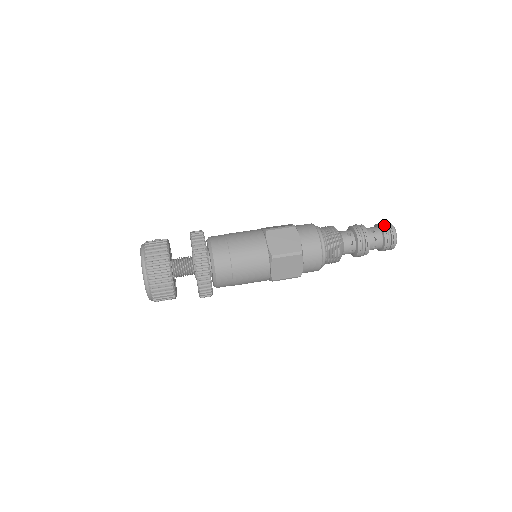
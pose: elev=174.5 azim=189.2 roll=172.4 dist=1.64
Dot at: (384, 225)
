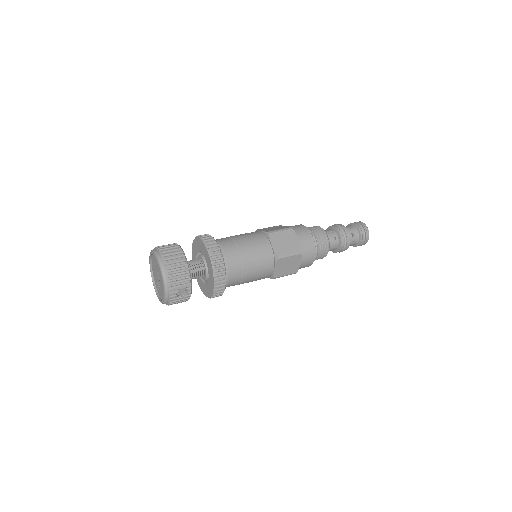
Dot at: occluded
